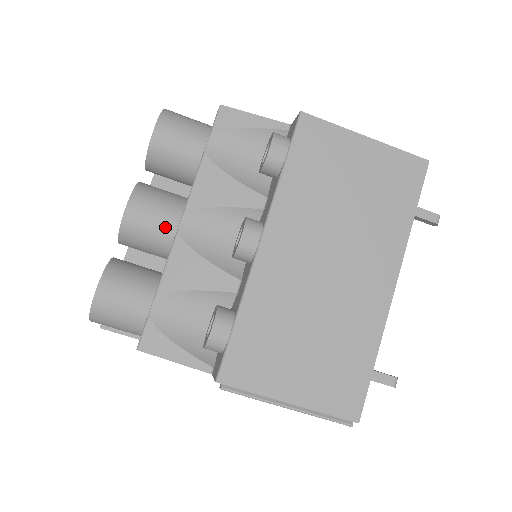
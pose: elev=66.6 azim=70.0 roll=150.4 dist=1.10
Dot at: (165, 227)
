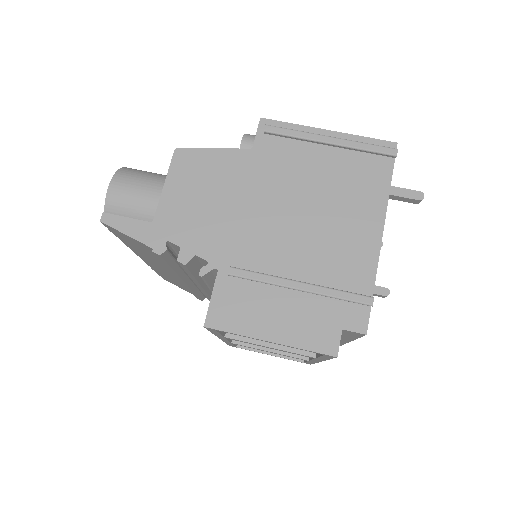
Dot at: occluded
